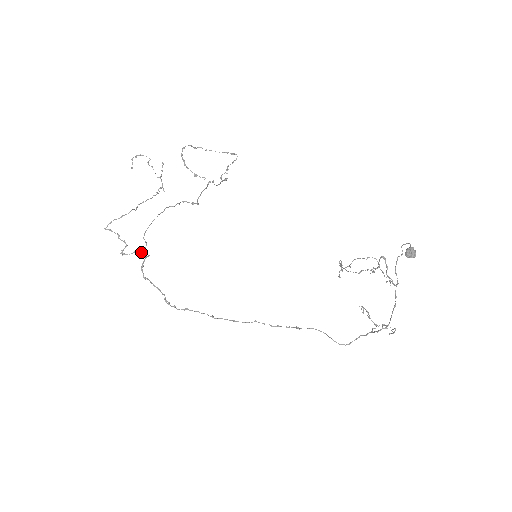
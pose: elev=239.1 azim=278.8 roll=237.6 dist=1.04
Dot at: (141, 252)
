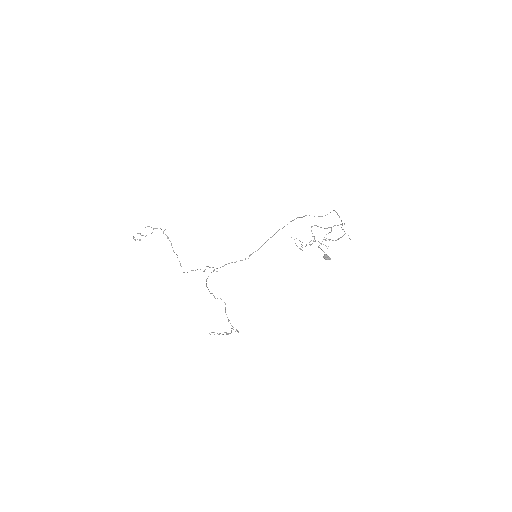
Dot at: (208, 266)
